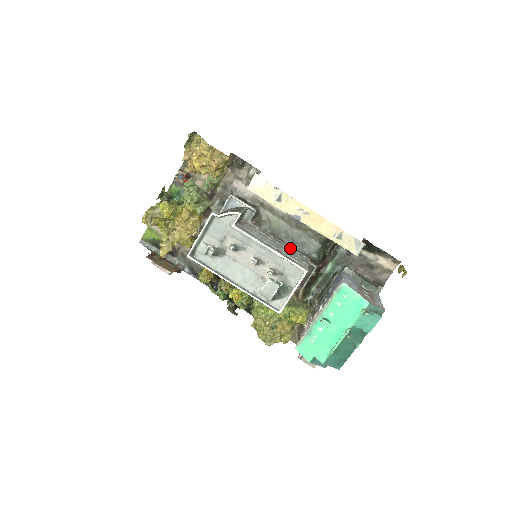
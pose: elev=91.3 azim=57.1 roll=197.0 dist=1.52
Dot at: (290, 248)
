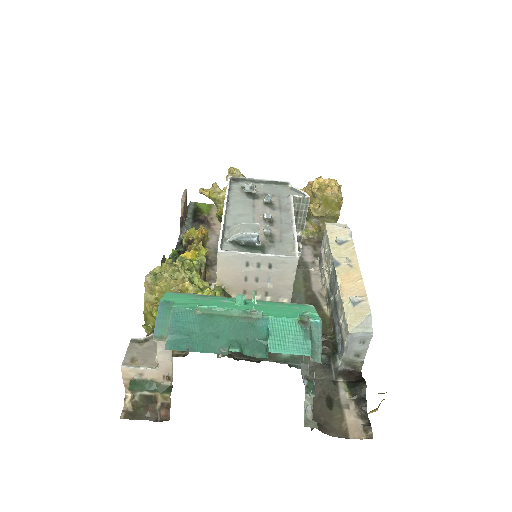
Dot at: occluded
